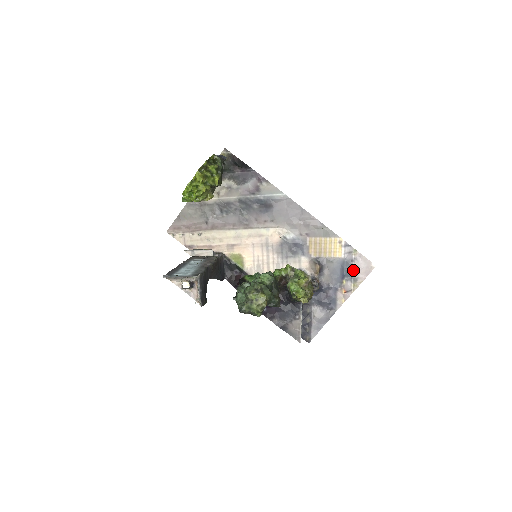
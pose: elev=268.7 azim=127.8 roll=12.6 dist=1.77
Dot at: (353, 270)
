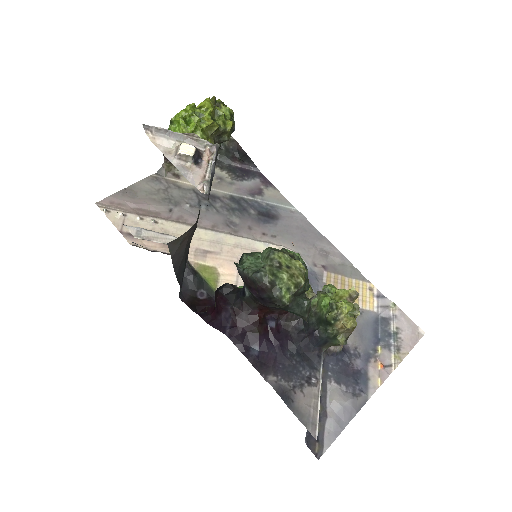
Dot at: (392, 333)
